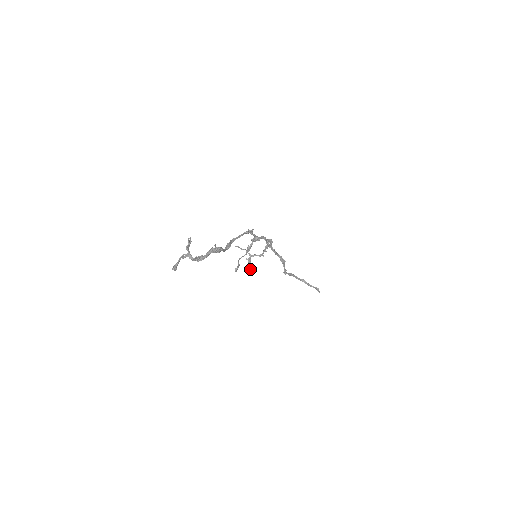
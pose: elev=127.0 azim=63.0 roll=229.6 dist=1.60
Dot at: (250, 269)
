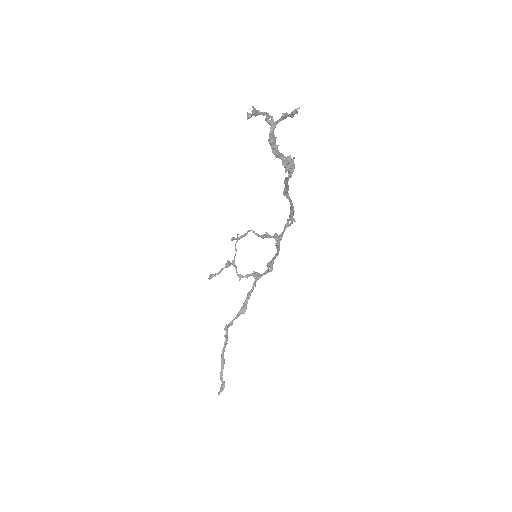
Dot at: (219, 273)
